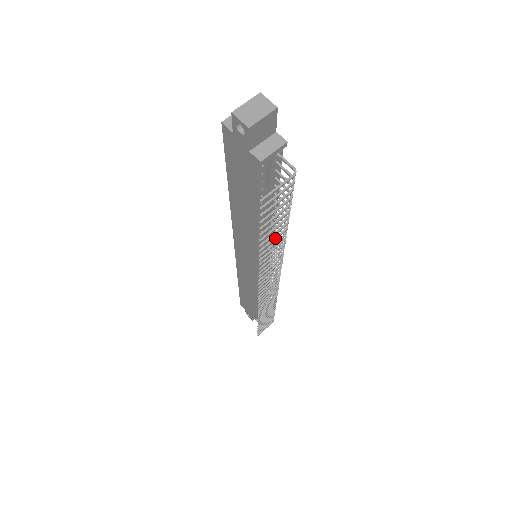
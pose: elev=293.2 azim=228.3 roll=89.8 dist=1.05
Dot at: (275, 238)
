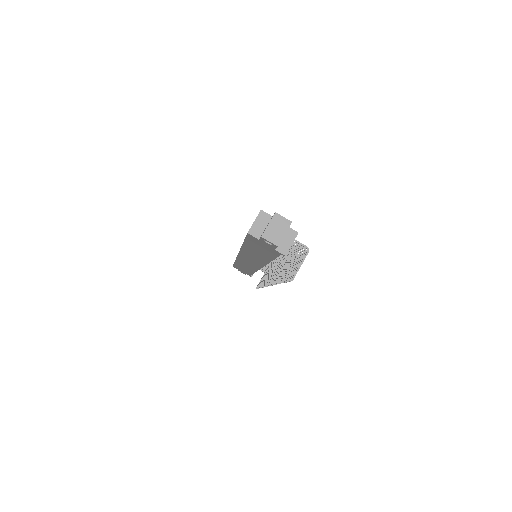
Dot at: occluded
